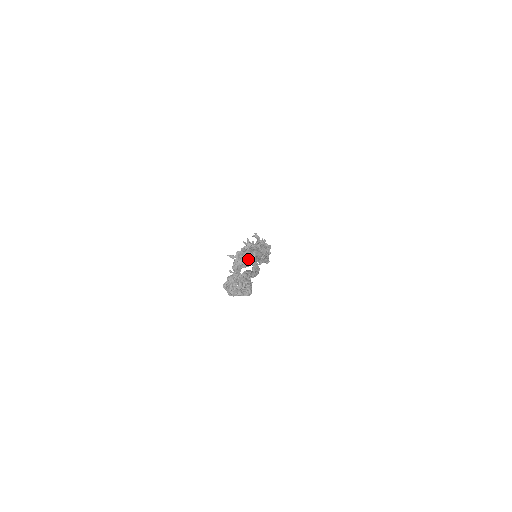
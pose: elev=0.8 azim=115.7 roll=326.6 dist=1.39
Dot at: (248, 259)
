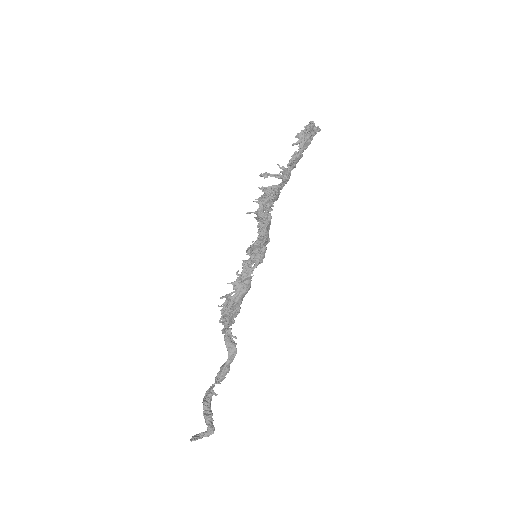
Dot at: (224, 338)
